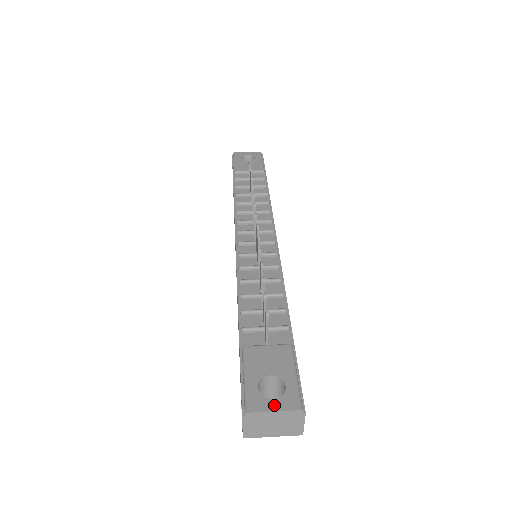
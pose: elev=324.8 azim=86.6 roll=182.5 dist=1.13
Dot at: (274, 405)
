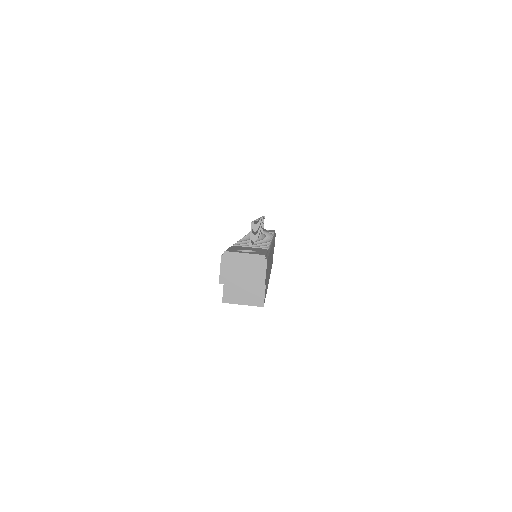
Dot at: (245, 252)
